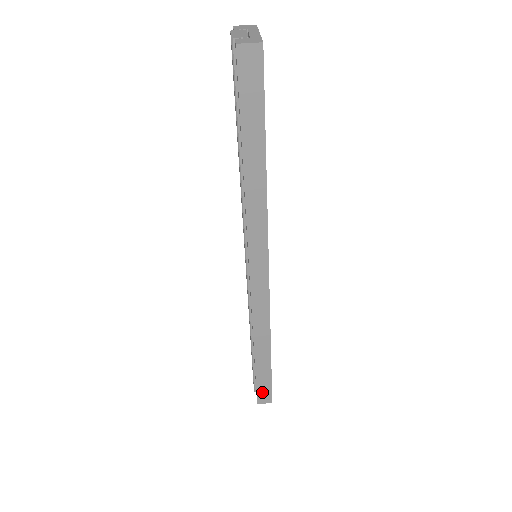
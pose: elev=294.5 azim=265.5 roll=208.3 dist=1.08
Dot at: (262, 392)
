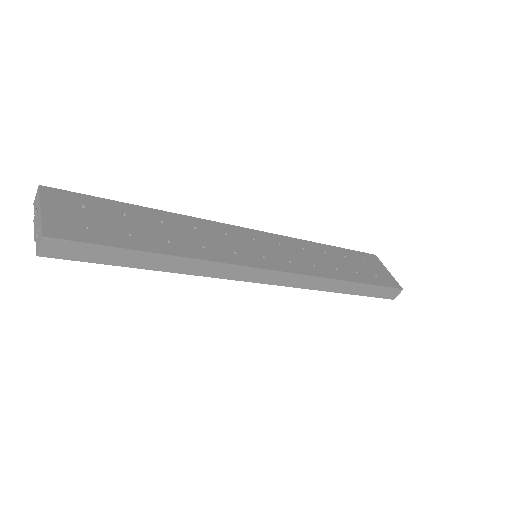
Dot at: (385, 294)
